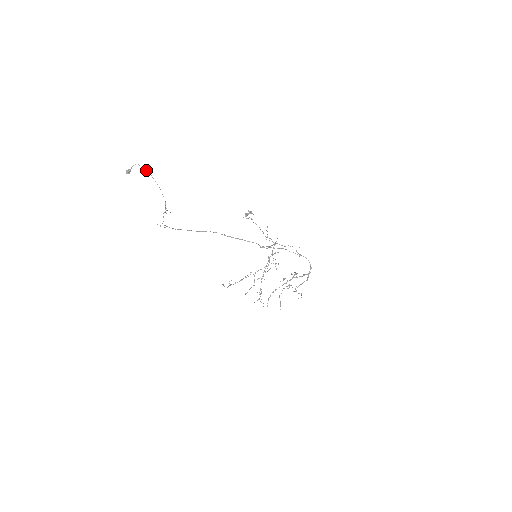
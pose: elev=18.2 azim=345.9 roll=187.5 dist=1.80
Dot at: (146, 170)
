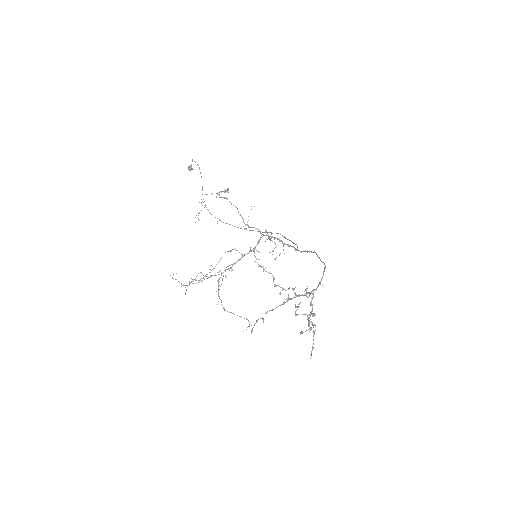
Dot at: occluded
